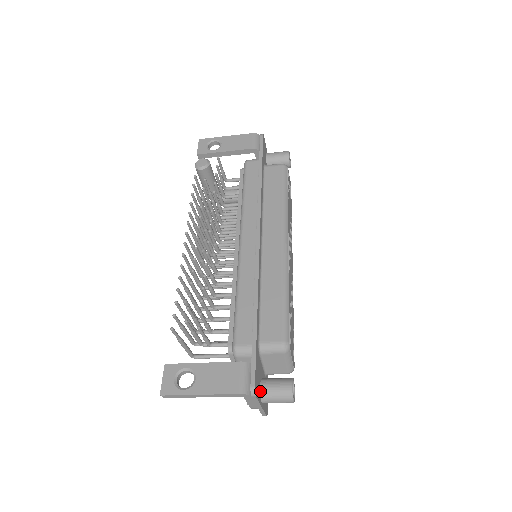
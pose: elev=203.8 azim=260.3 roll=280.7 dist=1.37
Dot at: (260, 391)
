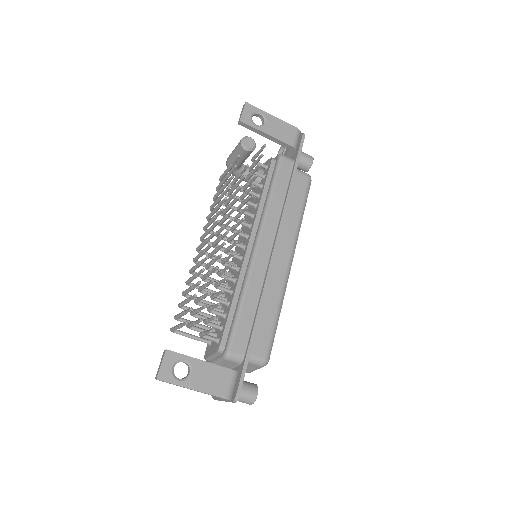
Dot at: occluded
